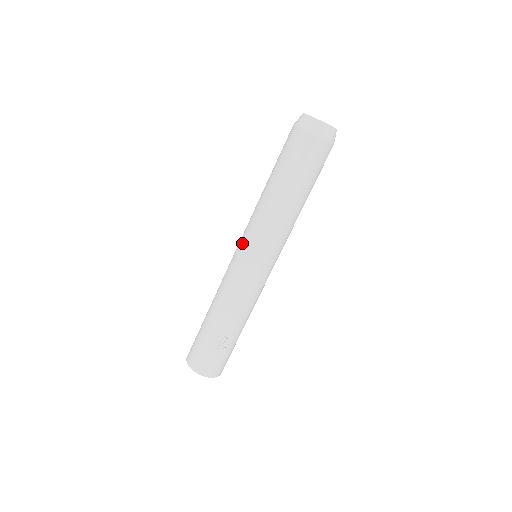
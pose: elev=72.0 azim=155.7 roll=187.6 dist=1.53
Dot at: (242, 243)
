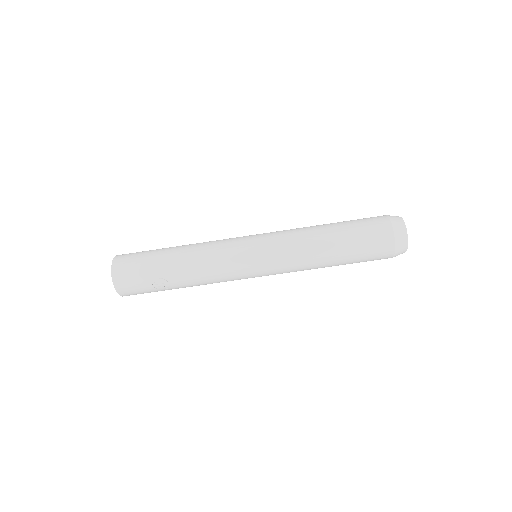
Dot at: (263, 243)
